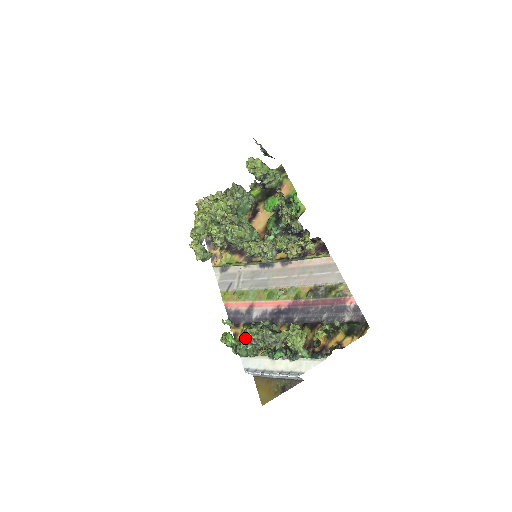
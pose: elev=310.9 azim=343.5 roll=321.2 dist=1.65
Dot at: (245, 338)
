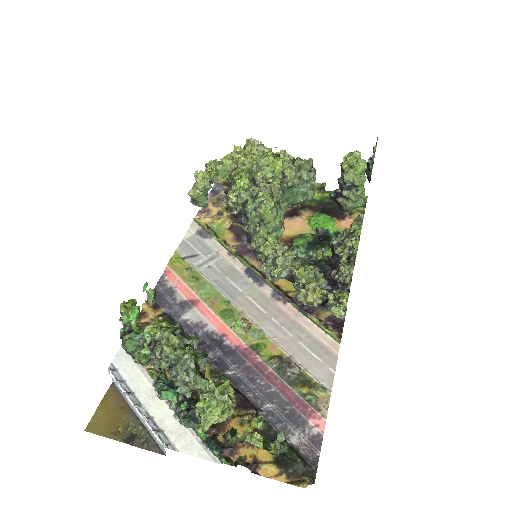
Dot at: (153, 336)
